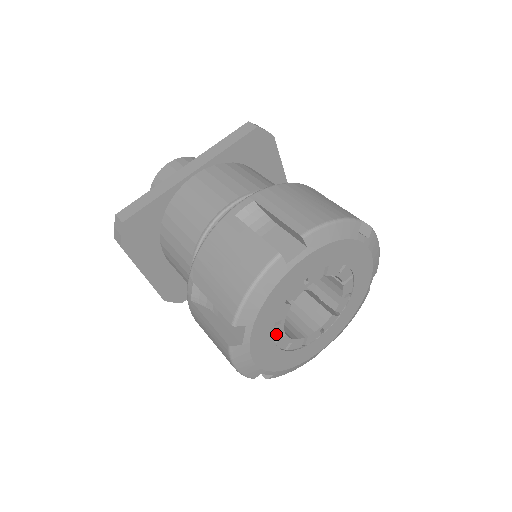
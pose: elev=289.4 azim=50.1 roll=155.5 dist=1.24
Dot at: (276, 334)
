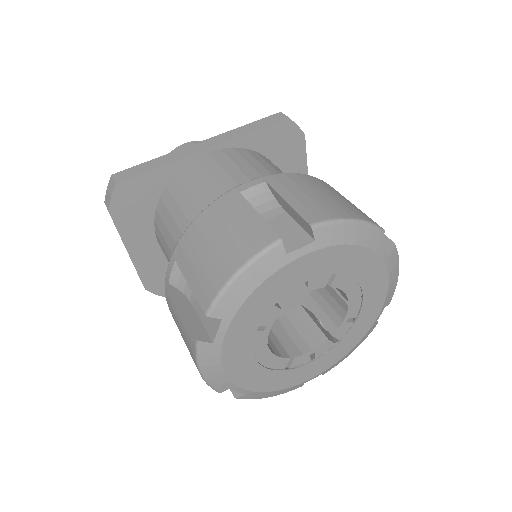
Dot at: (257, 342)
